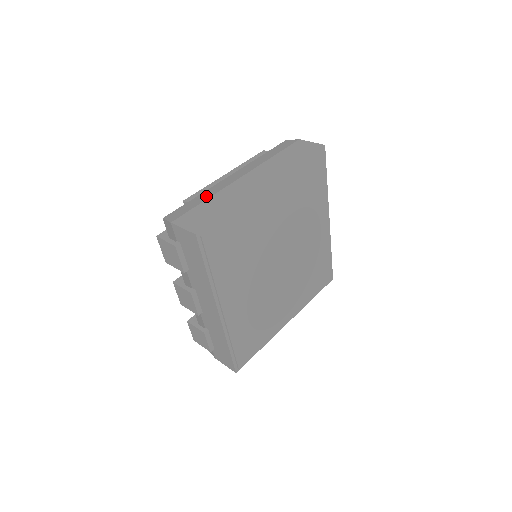
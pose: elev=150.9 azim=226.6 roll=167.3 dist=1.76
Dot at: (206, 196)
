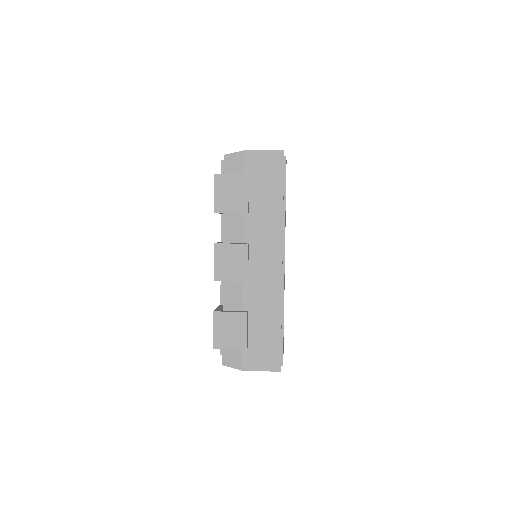
Dot at: occluded
